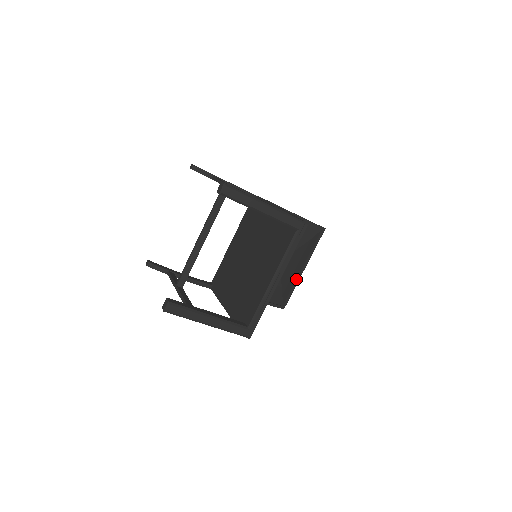
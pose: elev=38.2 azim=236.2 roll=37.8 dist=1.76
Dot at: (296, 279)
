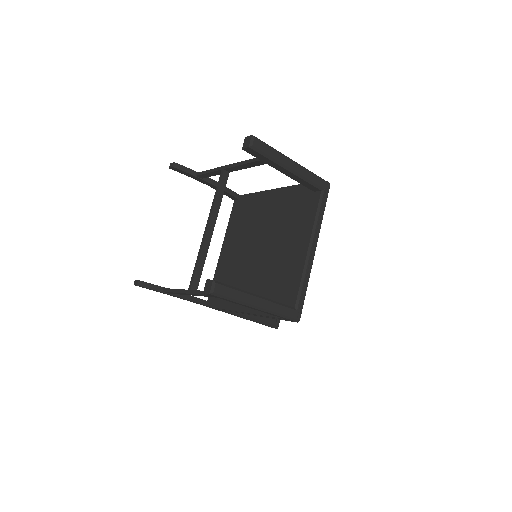
Dot at: occluded
